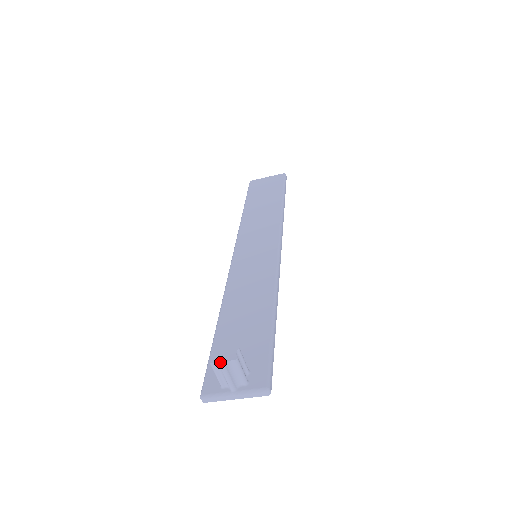
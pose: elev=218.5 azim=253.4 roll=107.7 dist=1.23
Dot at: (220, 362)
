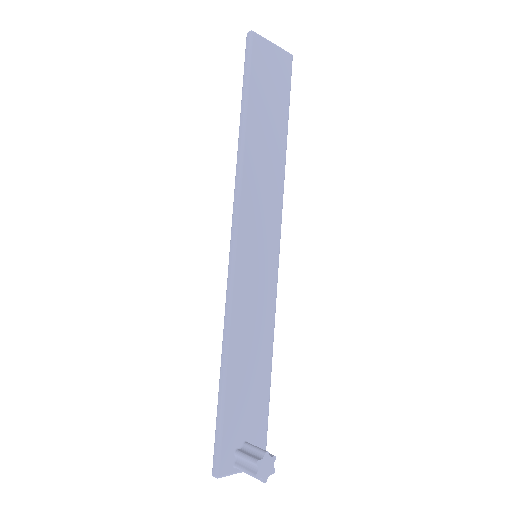
Dot at: (264, 478)
